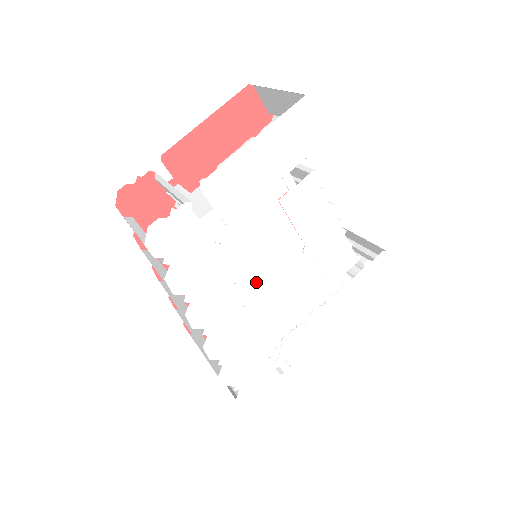
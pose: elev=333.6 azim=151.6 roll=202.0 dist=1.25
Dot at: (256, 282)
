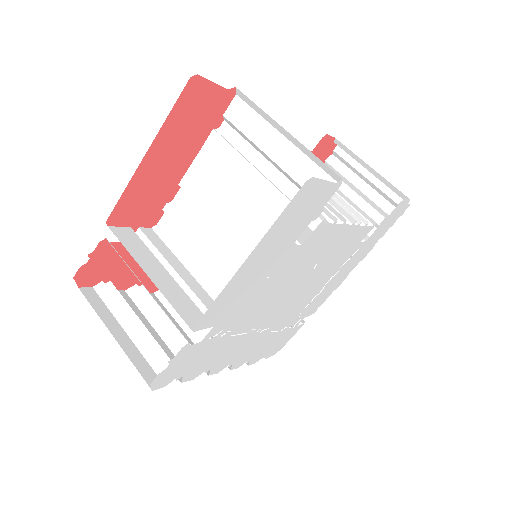
Dot at: (270, 315)
